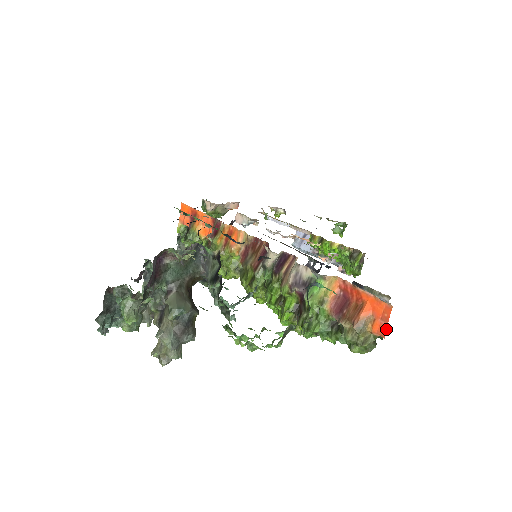
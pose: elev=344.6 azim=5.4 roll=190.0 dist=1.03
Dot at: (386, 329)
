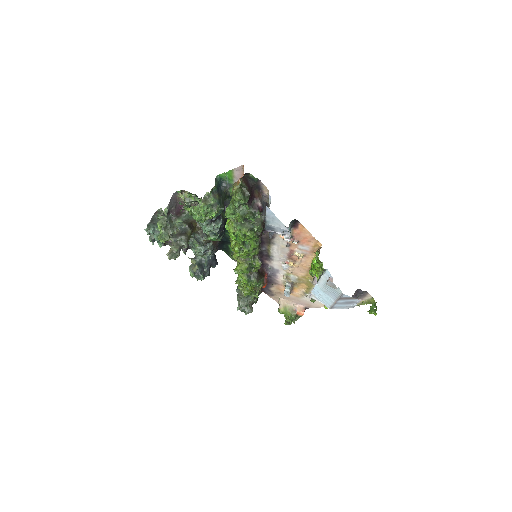
Dot at: occluded
